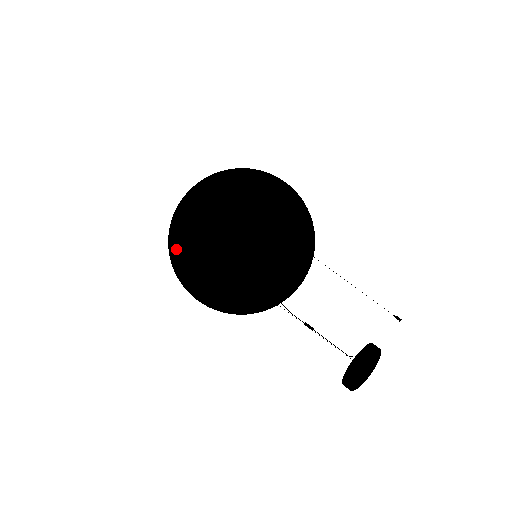
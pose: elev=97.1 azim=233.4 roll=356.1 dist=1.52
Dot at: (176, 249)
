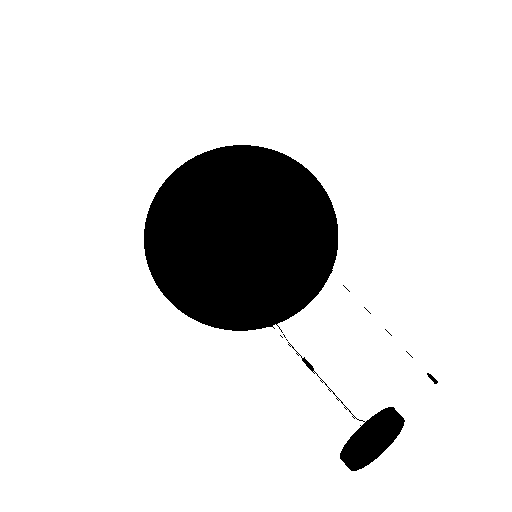
Dot at: (155, 226)
